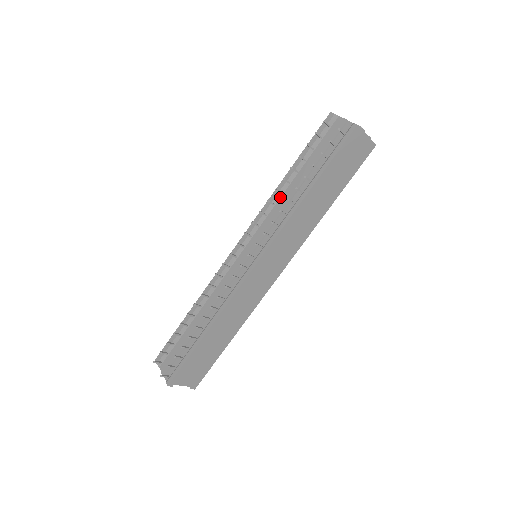
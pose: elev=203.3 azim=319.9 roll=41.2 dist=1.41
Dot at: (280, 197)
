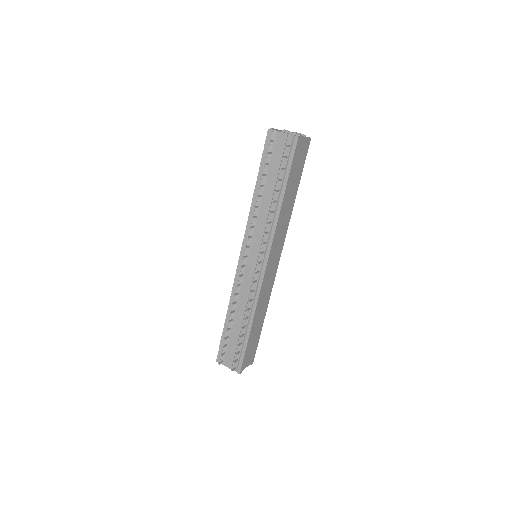
Dot at: (259, 209)
